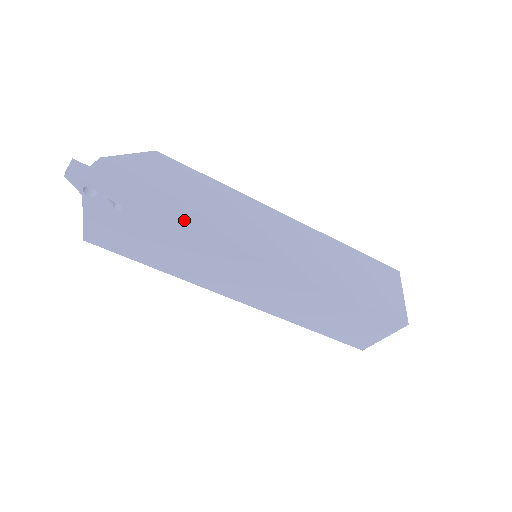
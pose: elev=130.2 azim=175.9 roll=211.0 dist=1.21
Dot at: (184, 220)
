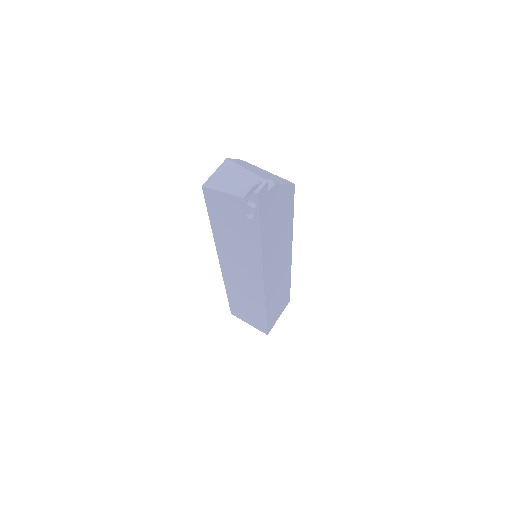
Dot at: (264, 246)
